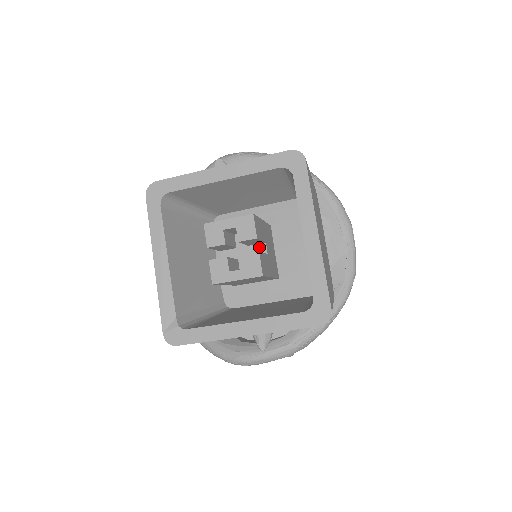
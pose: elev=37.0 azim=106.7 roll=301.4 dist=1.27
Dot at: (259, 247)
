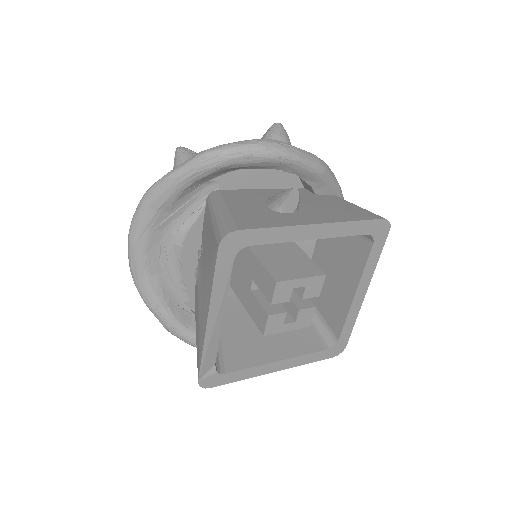
Dot at: occluded
